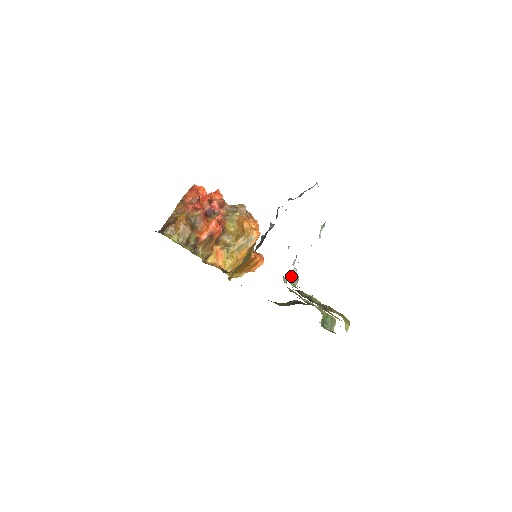
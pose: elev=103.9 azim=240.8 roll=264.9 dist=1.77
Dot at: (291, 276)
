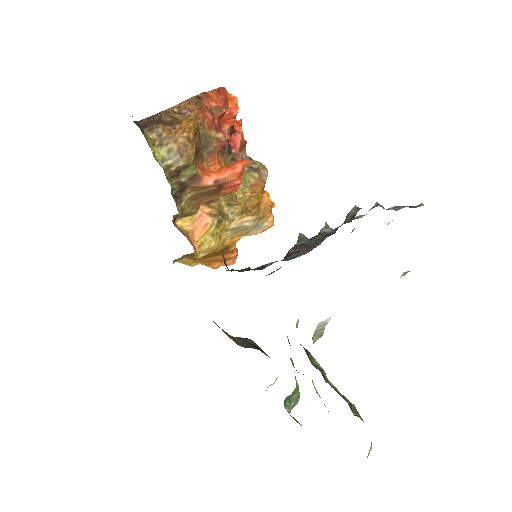
Dot at: (320, 326)
